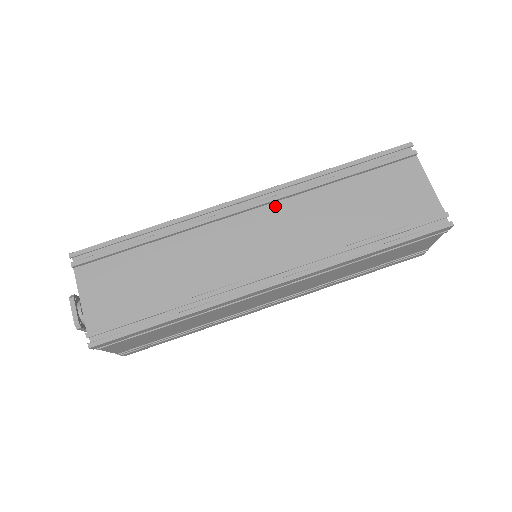
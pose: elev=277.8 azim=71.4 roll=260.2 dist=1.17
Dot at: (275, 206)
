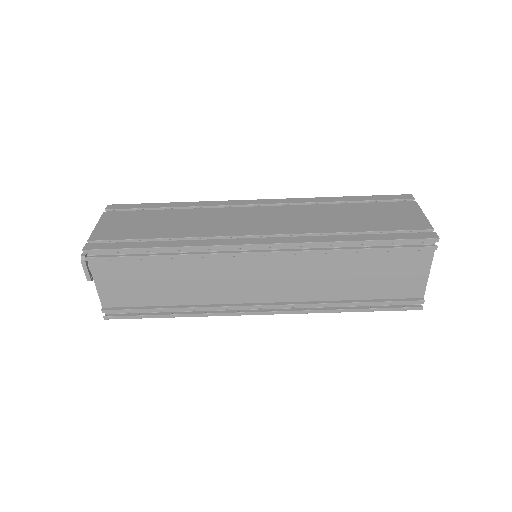
Dot at: (286, 256)
